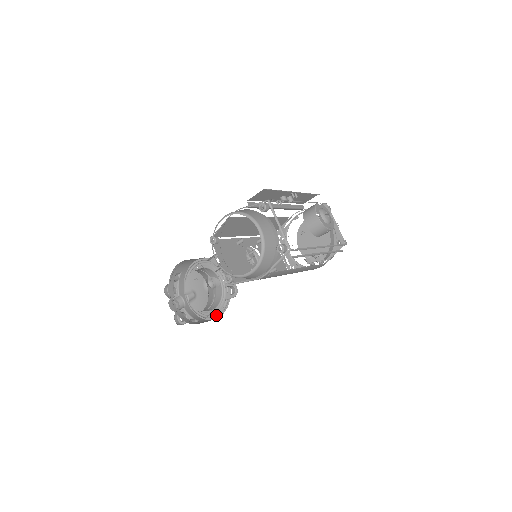
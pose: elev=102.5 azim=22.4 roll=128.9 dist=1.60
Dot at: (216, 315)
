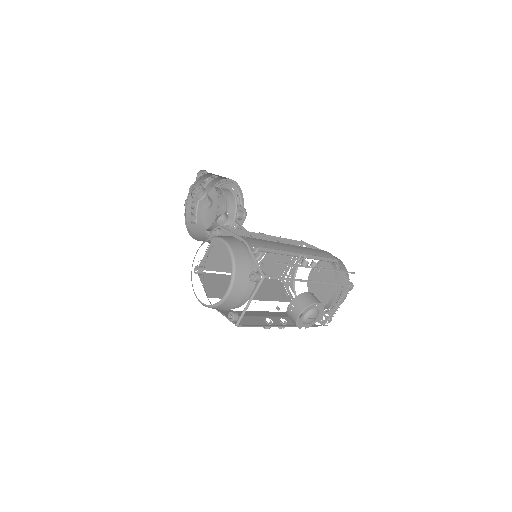
Dot at: (211, 235)
